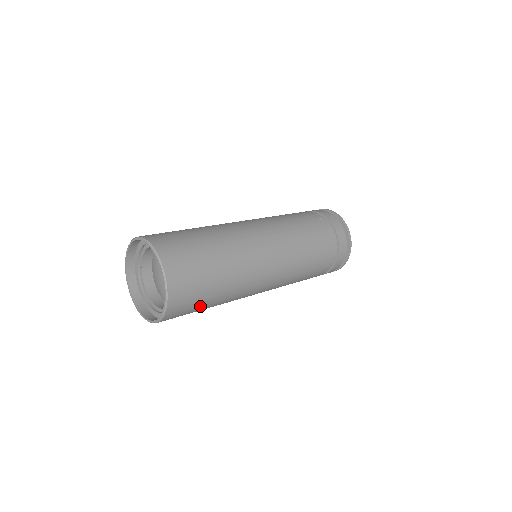
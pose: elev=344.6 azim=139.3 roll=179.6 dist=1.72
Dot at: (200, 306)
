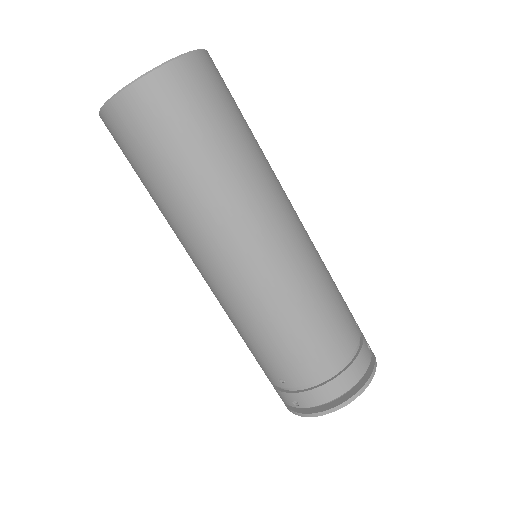
Dot at: (157, 153)
